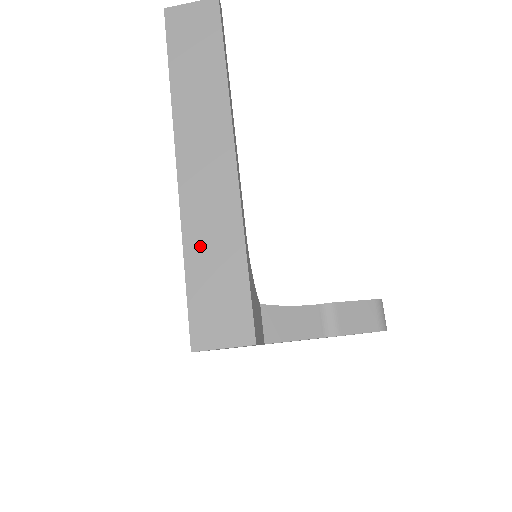
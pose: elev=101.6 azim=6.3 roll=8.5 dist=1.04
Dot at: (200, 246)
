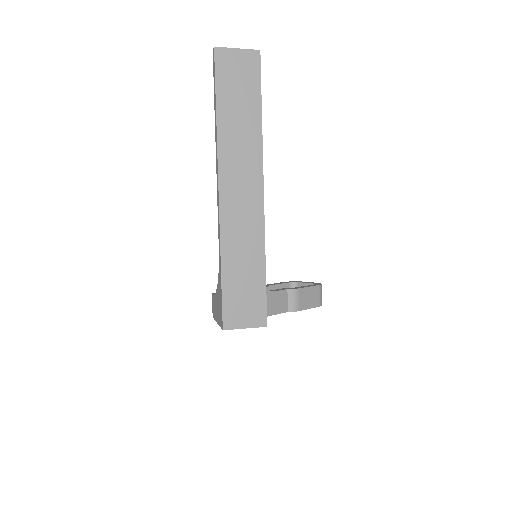
Dot at: (233, 256)
